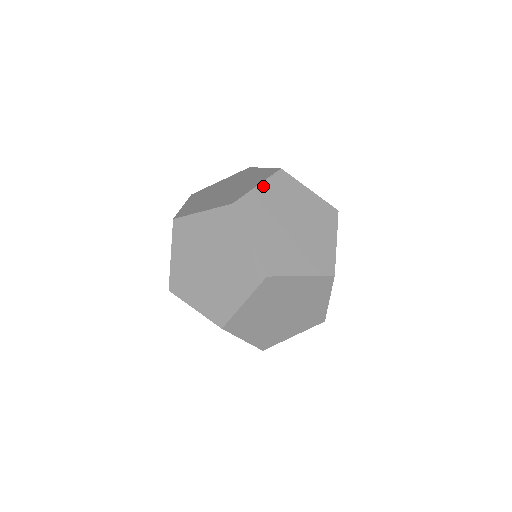
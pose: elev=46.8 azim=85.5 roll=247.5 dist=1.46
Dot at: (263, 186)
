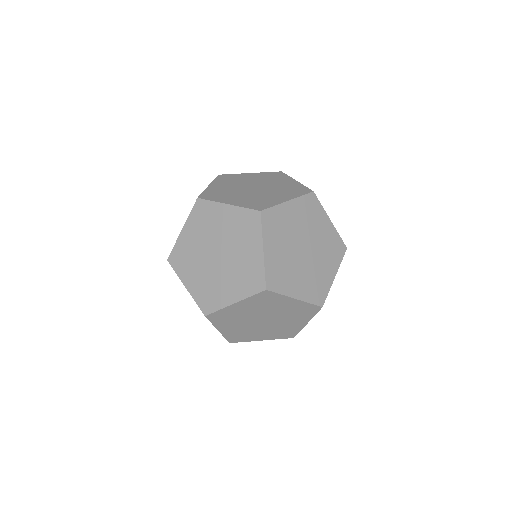
Dot at: occluded
